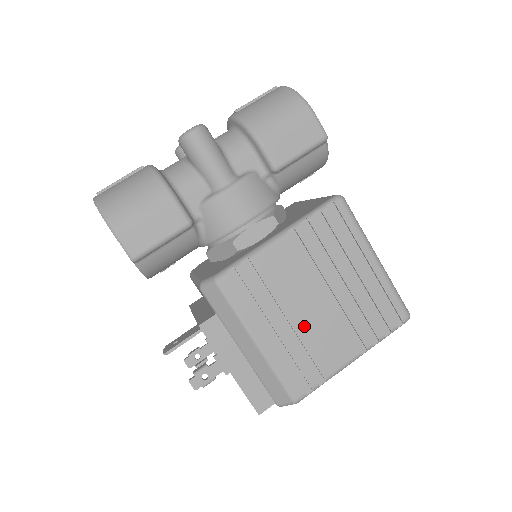
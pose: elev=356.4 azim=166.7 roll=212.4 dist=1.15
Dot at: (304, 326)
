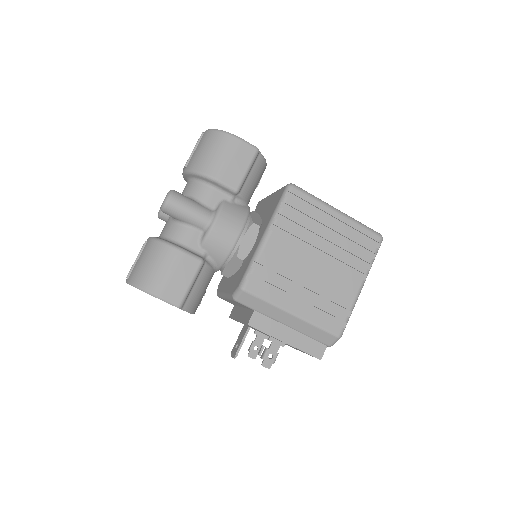
Dot at: (316, 284)
